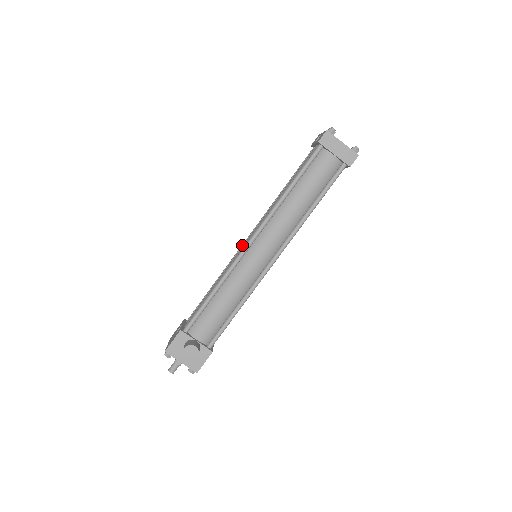
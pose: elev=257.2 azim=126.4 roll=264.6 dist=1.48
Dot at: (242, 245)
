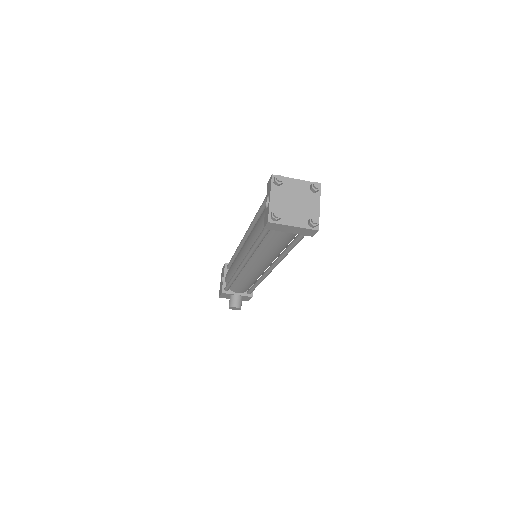
Dot at: (241, 242)
